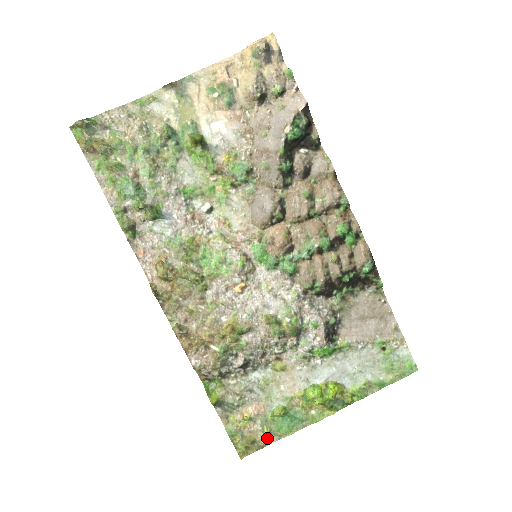
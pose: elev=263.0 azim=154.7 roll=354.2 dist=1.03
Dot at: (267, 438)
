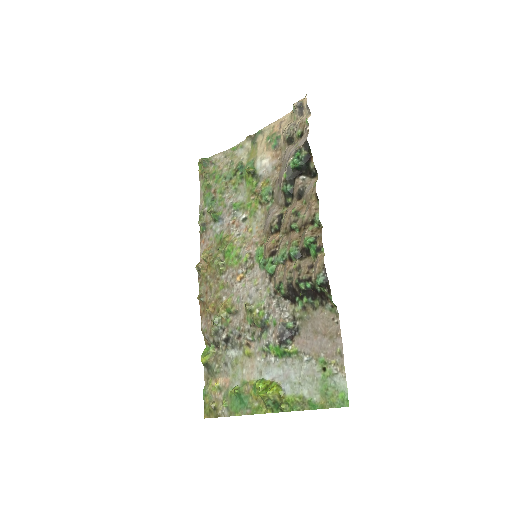
Dot at: (224, 411)
